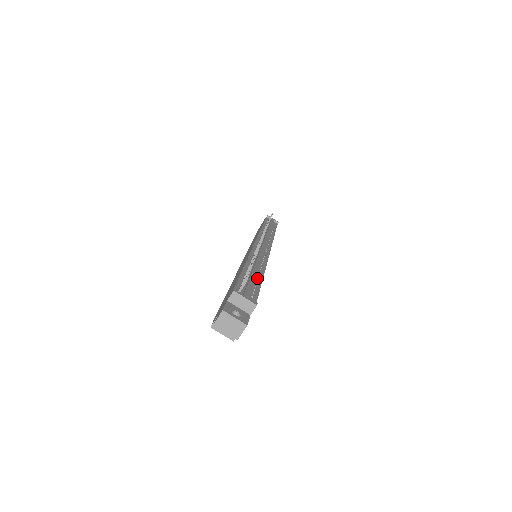
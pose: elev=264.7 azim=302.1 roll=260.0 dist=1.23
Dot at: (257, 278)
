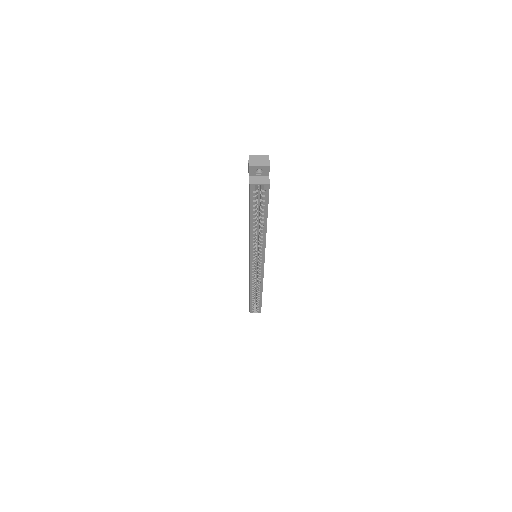
Dot at: occluded
